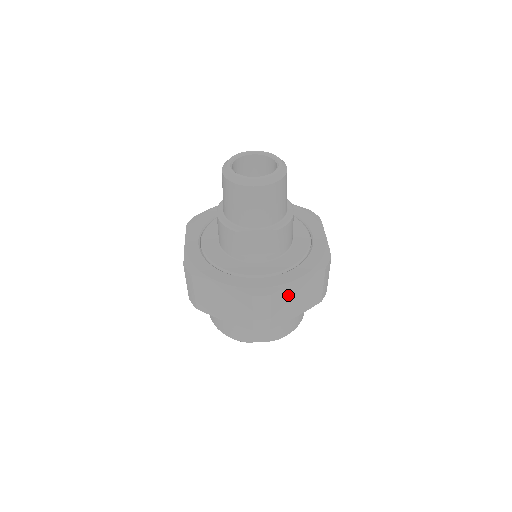
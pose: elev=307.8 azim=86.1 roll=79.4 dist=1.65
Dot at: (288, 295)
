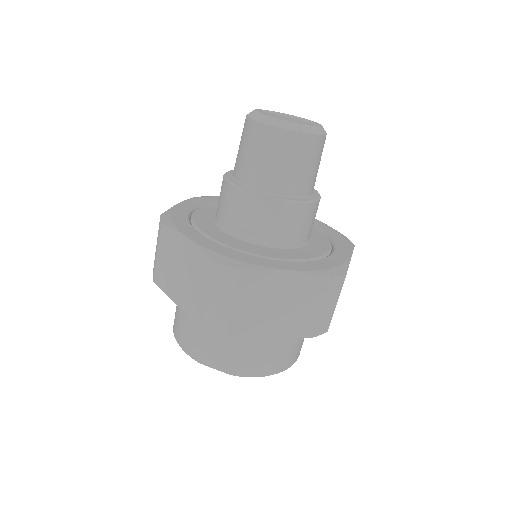
Dot at: (266, 289)
